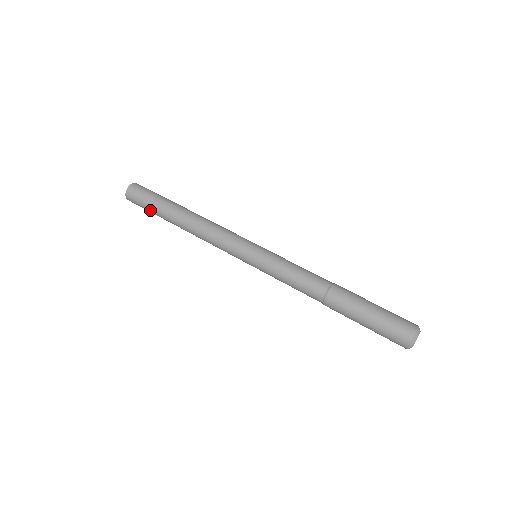
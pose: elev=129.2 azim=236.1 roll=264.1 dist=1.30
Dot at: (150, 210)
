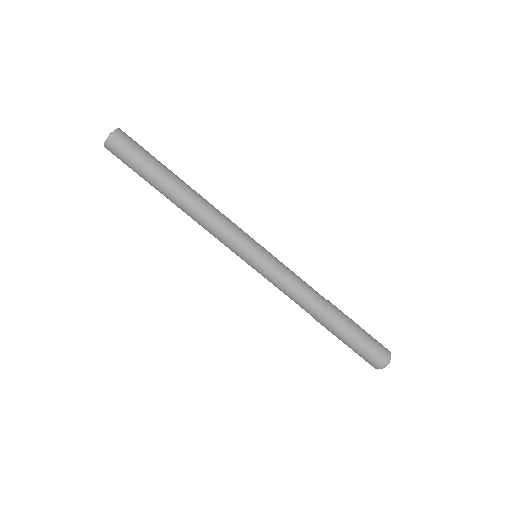
Dot at: (137, 173)
